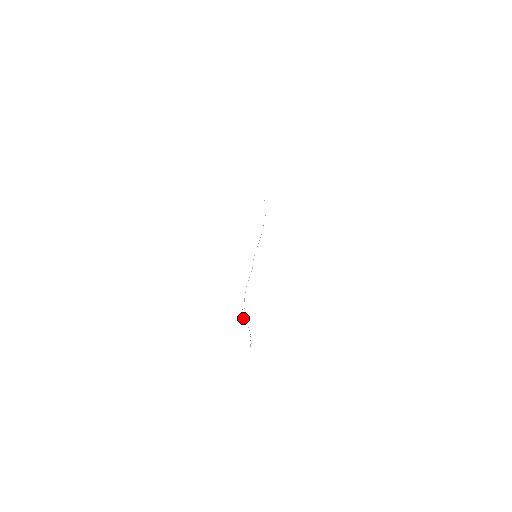
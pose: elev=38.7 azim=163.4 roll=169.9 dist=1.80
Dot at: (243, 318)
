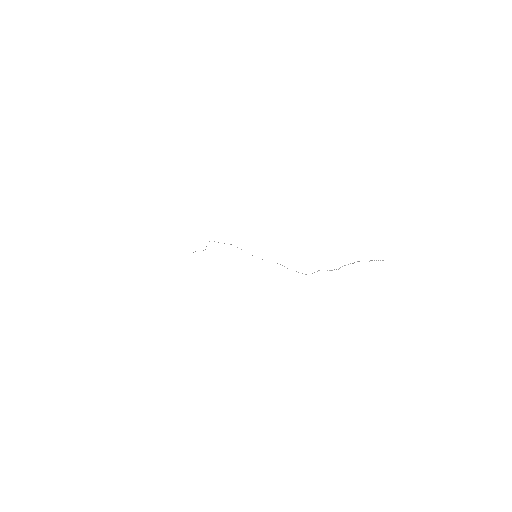
Dot at: occluded
